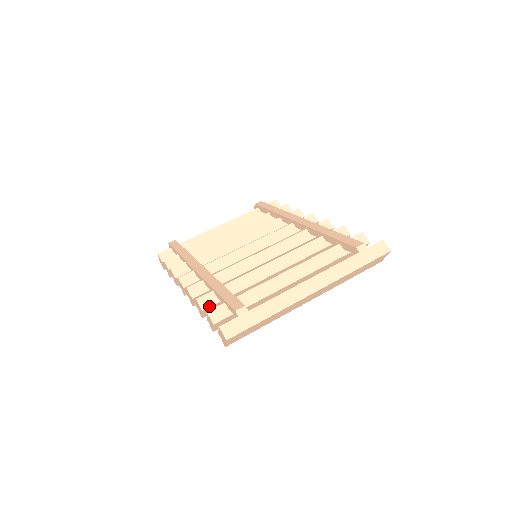
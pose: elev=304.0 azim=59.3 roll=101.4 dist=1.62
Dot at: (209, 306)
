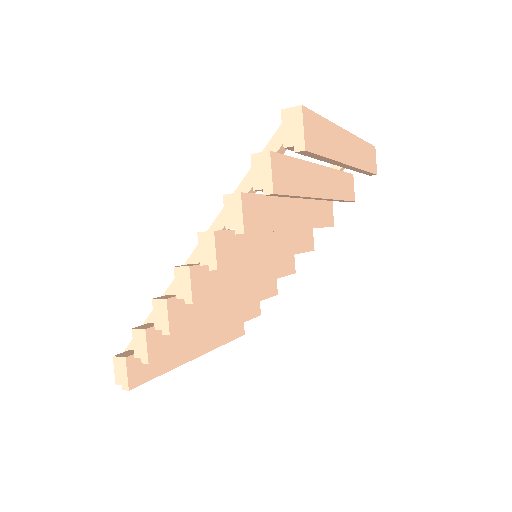
Dot at: (245, 193)
